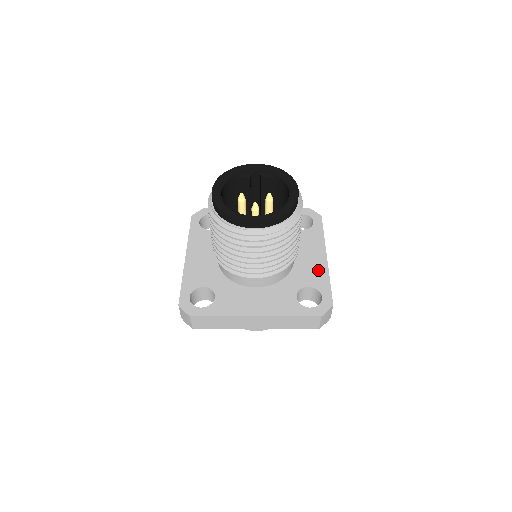
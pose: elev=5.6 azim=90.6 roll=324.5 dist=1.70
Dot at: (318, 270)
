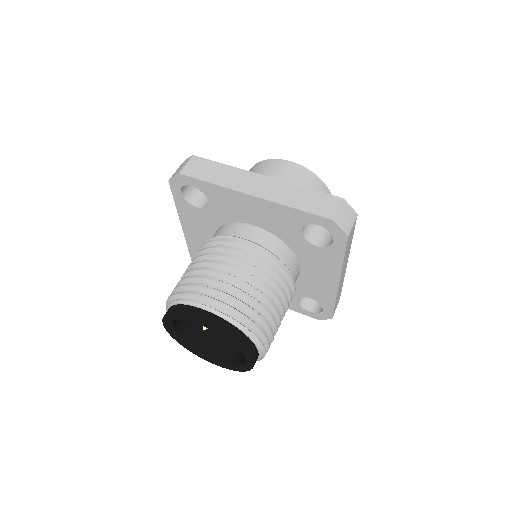
Dot at: (325, 291)
